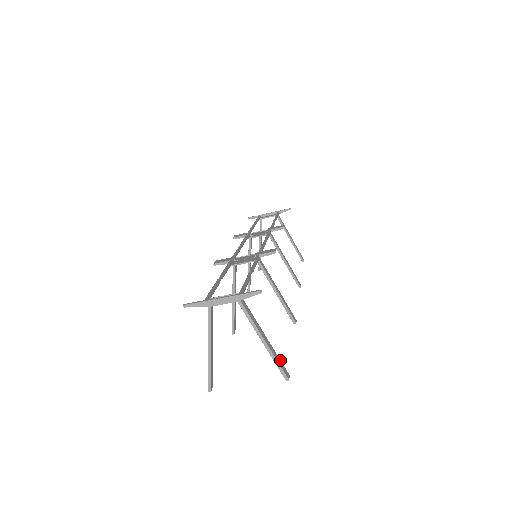
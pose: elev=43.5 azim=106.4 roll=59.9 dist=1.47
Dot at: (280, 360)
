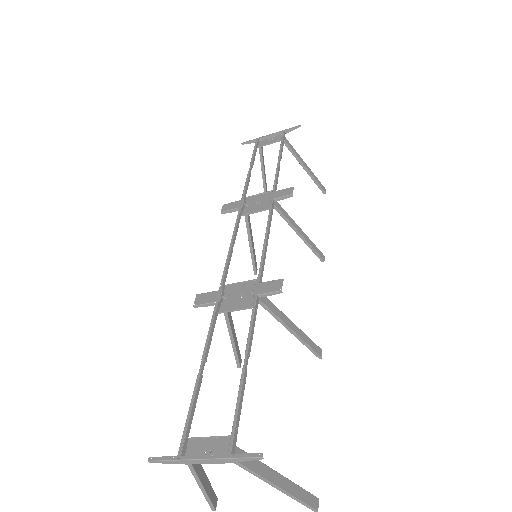
Dot at: (303, 489)
